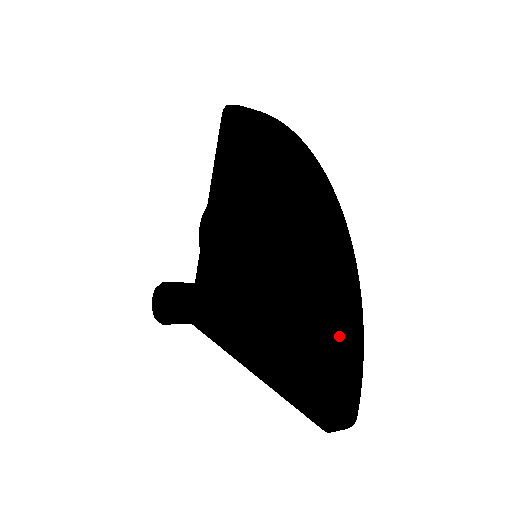
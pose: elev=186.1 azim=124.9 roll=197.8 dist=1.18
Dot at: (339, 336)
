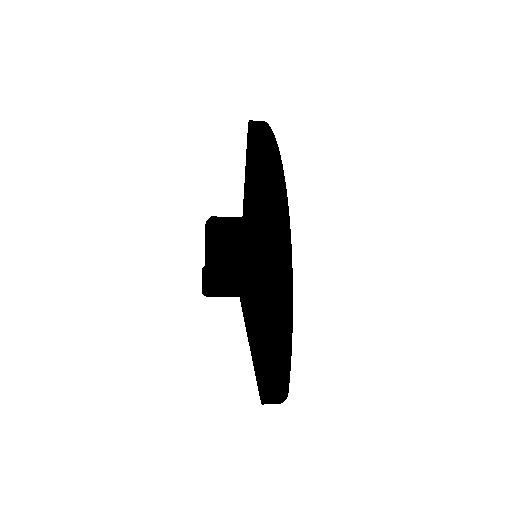
Dot at: (265, 340)
